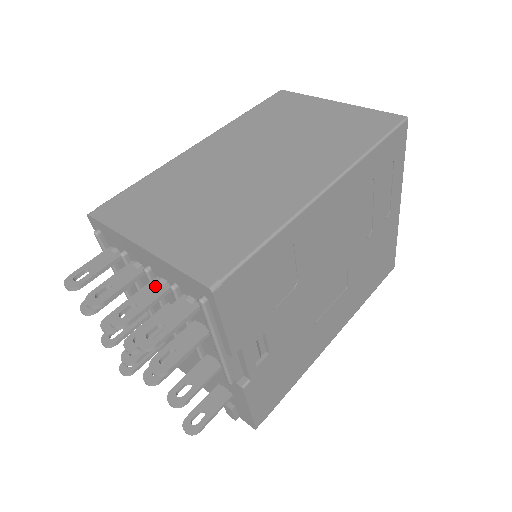
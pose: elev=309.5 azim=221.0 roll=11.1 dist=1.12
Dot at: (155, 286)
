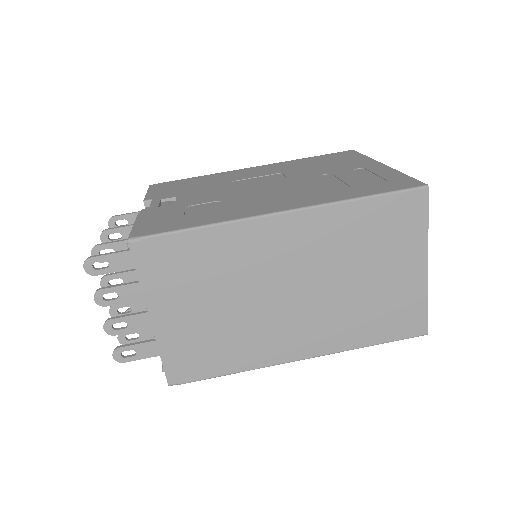
Dot at: (148, 319)
